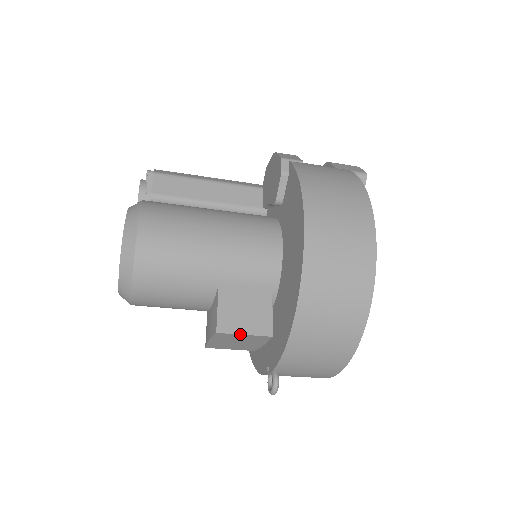
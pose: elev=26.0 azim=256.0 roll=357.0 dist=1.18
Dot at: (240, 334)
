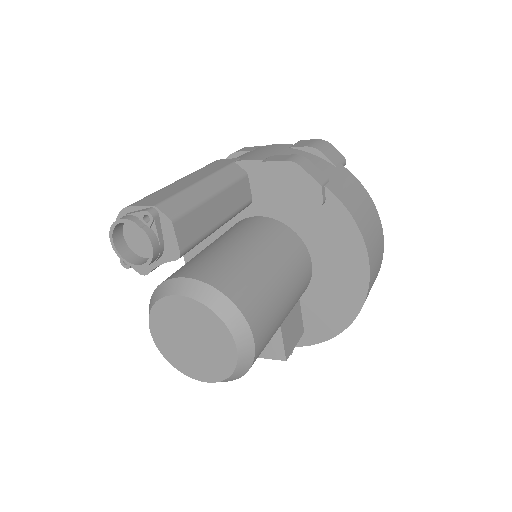
Dot at: occluded
